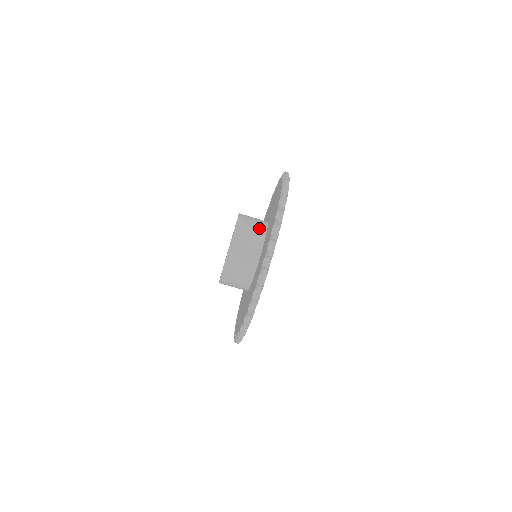
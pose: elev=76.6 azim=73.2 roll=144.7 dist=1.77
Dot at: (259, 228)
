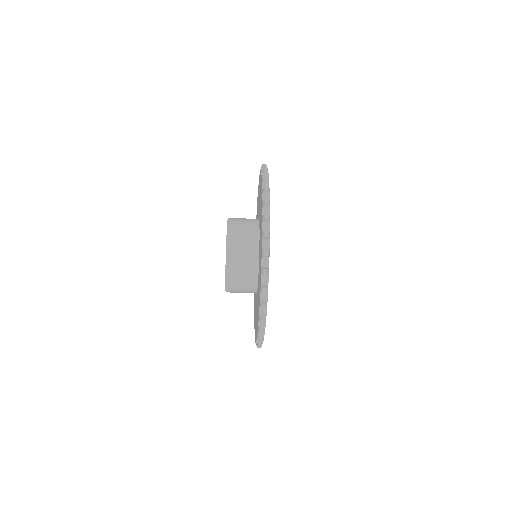
Dot at: (251, 238)
